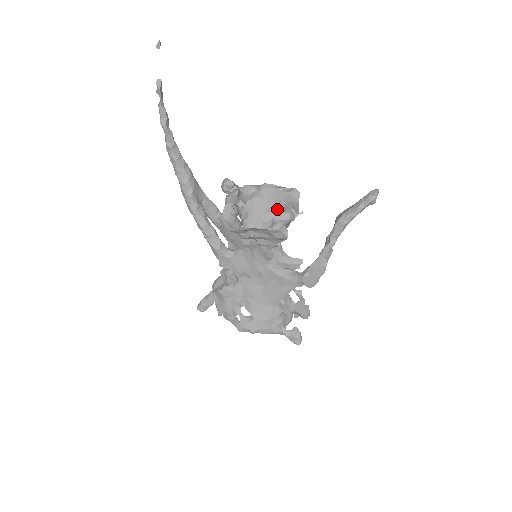
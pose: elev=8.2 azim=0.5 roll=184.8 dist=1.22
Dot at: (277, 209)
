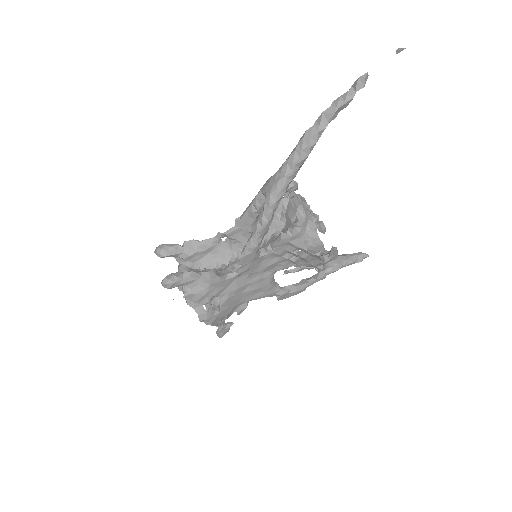
Dot at: occluded
